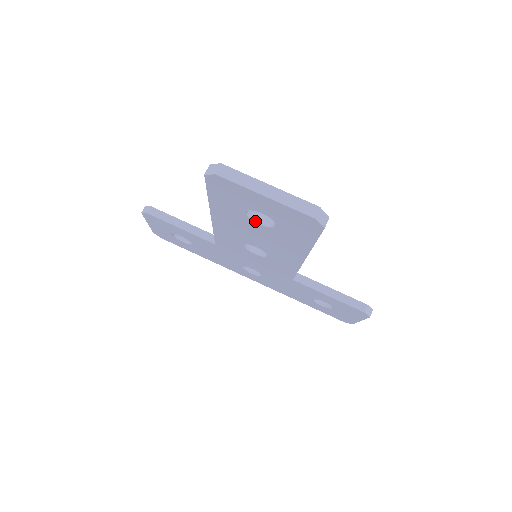
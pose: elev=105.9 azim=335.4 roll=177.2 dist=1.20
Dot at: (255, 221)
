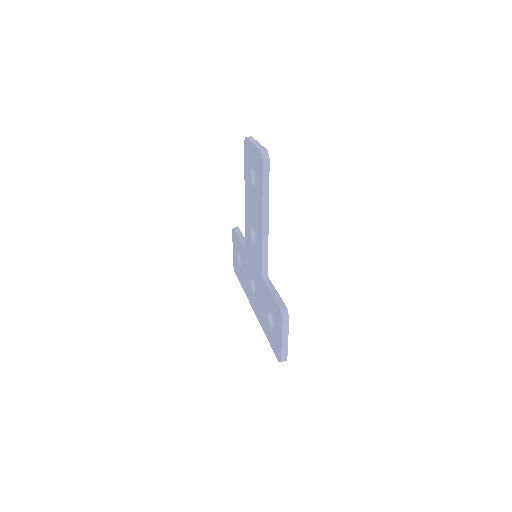
Dot at: (252, 183)
